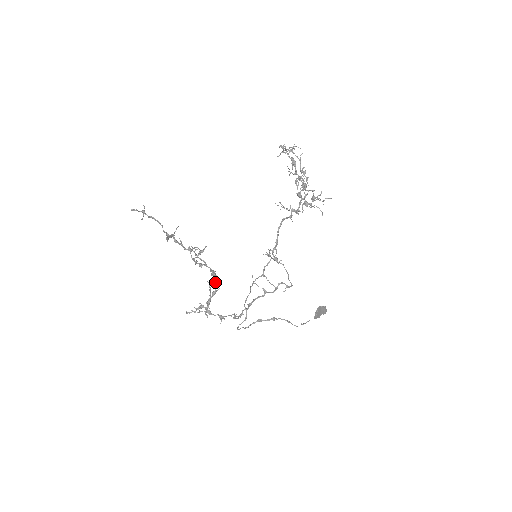
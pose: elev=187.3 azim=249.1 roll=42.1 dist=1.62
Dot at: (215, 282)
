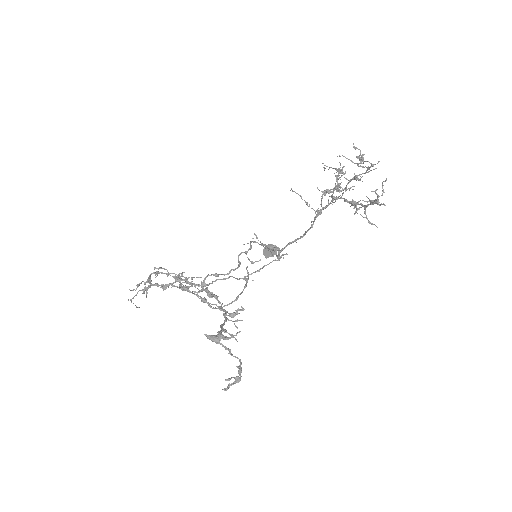
Dot at: occluded
